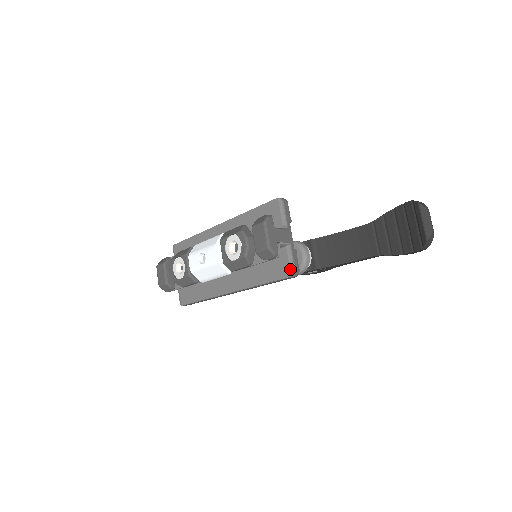
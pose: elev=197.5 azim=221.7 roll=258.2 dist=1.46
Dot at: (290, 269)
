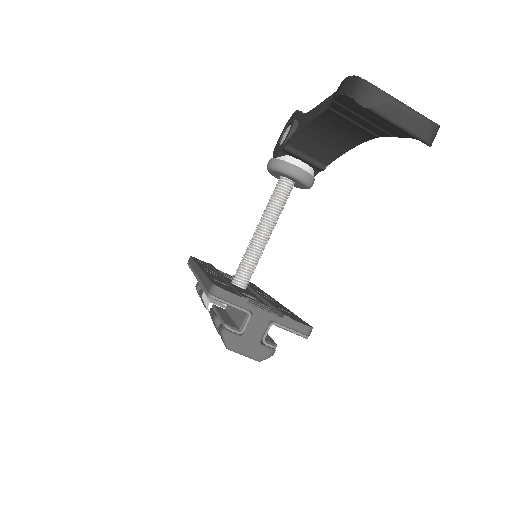
Dot at: occluded
